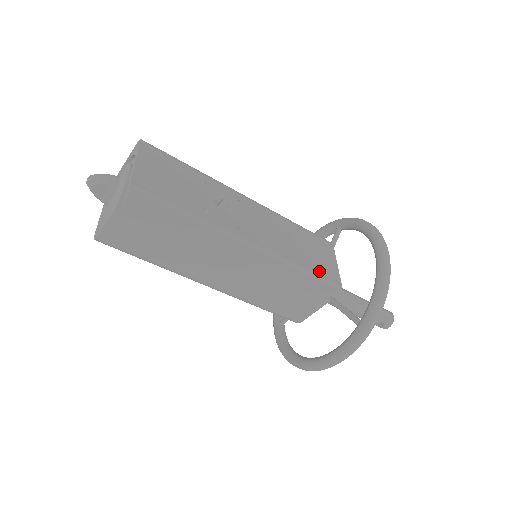
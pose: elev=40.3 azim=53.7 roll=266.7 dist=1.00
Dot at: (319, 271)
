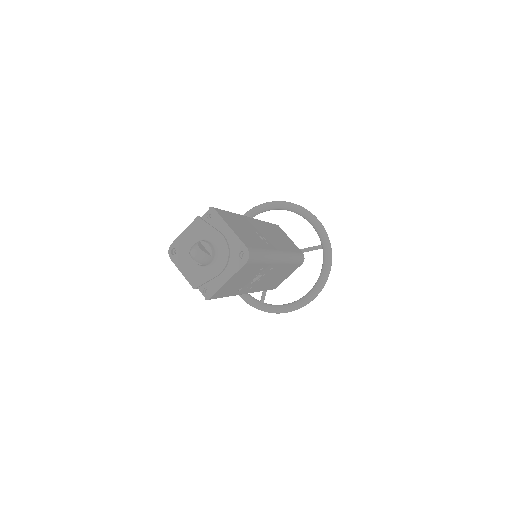
Dot at: (272, 287)
